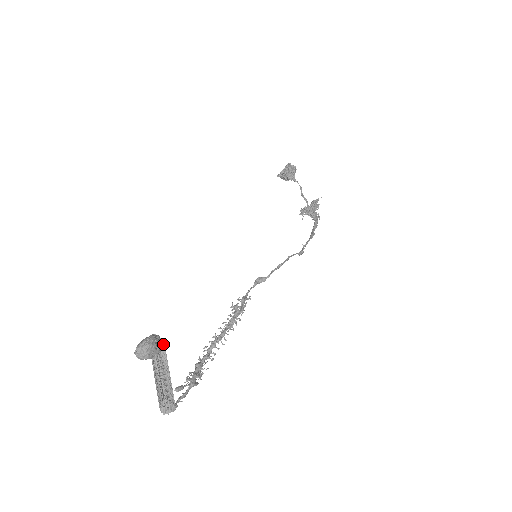
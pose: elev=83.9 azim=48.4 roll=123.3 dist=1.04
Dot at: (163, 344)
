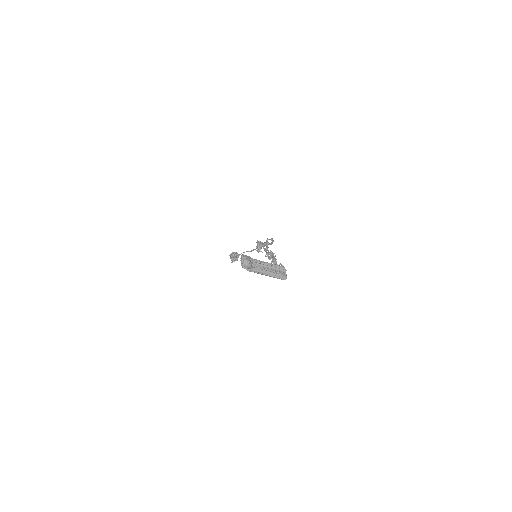
Dot at: occluded
